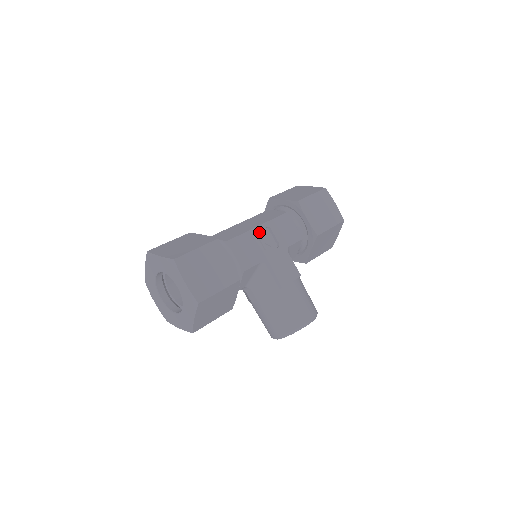
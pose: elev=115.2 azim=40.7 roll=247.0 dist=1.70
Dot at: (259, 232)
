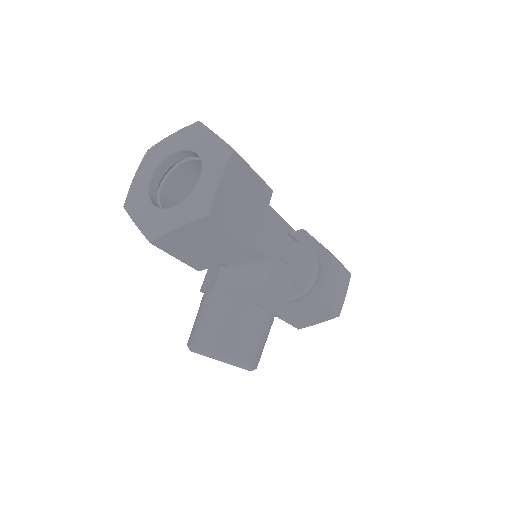
Dot at: (289, 237)
